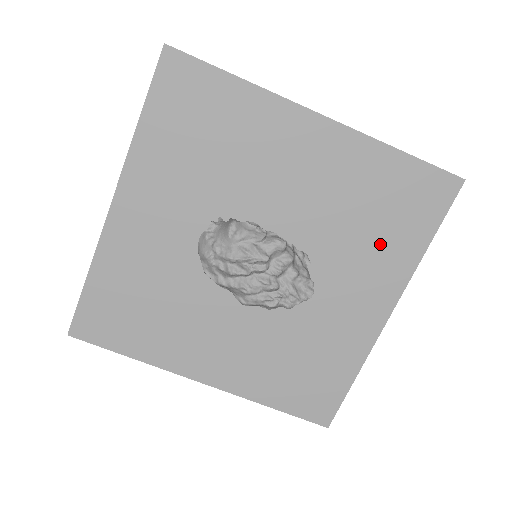
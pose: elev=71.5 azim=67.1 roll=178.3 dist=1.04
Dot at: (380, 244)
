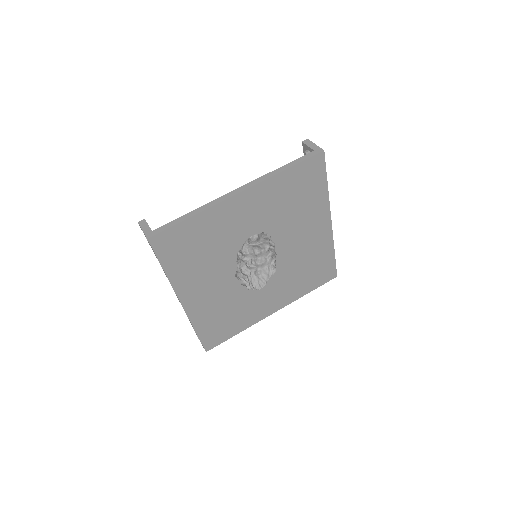
Dot at: (298, 283)
